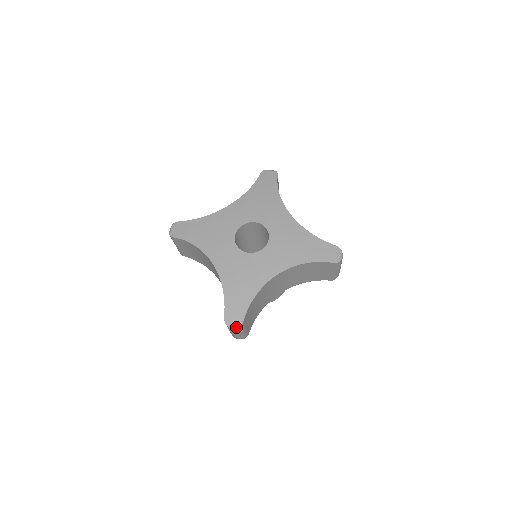
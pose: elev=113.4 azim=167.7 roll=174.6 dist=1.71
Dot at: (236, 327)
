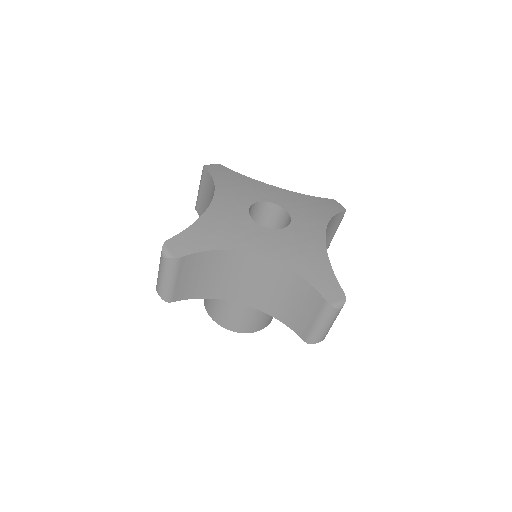
Dot at: (343, 303)
